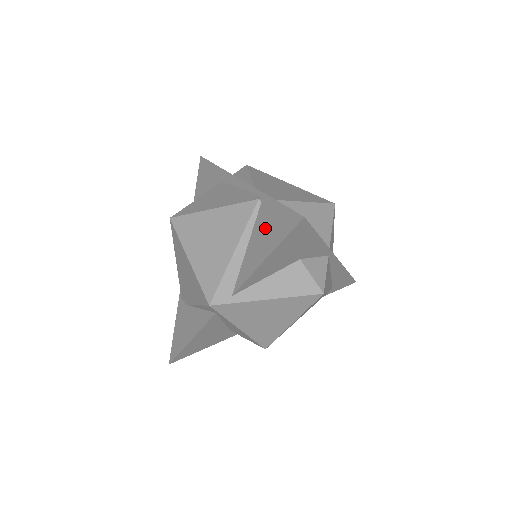
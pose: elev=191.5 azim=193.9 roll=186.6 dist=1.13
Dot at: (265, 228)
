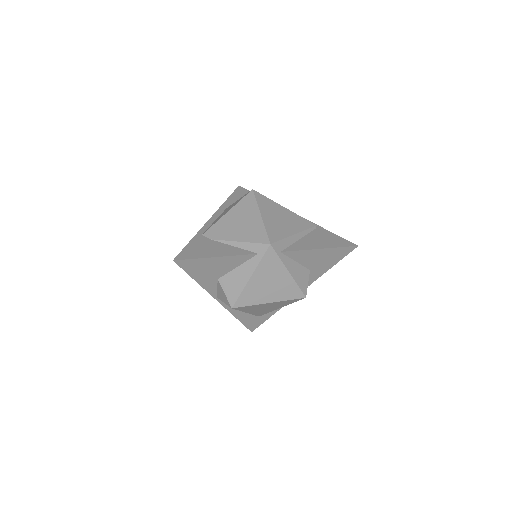
Dot at: (321, 238)
